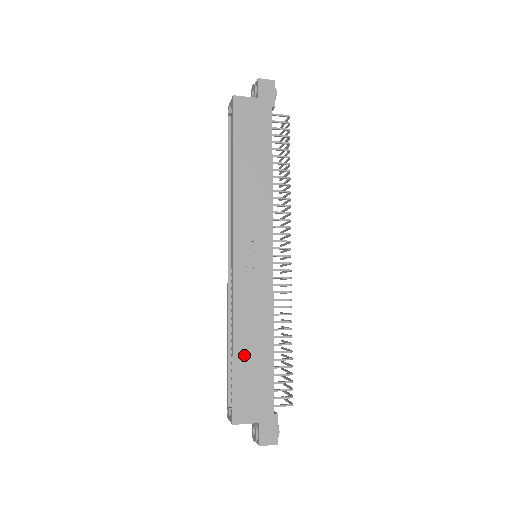
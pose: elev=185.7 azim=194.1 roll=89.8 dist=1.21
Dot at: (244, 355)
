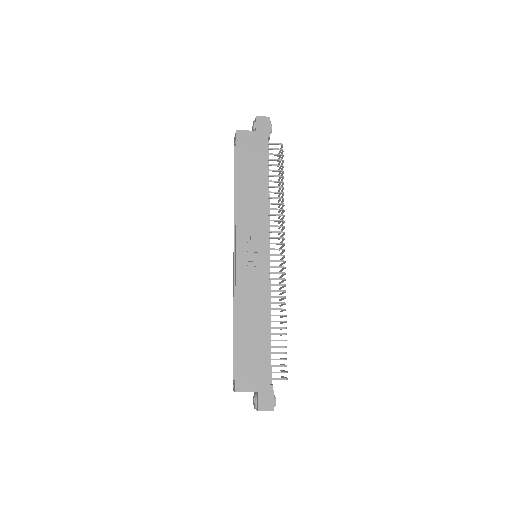
Dot at: (245, 335)
